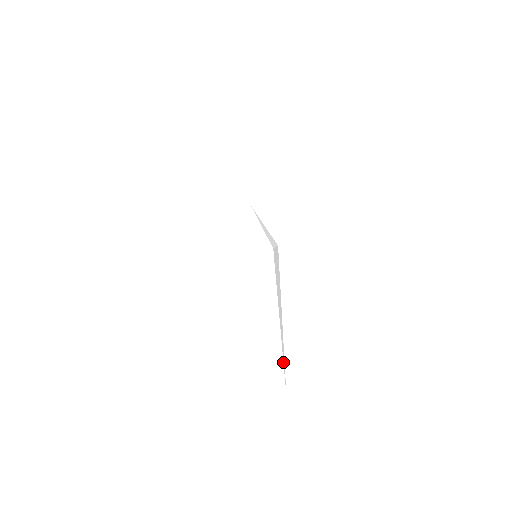
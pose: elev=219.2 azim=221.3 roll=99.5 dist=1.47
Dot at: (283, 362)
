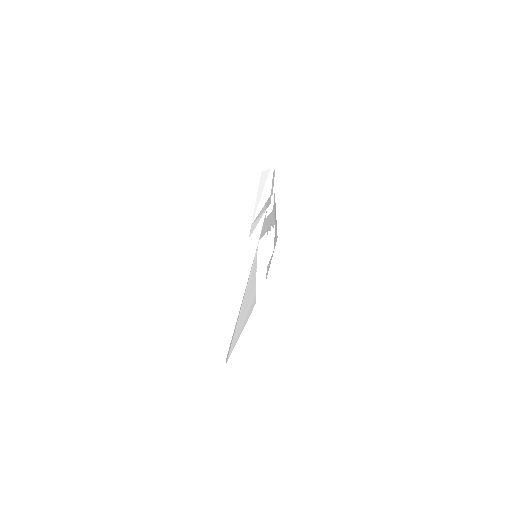
Dot at: (230, 337)
